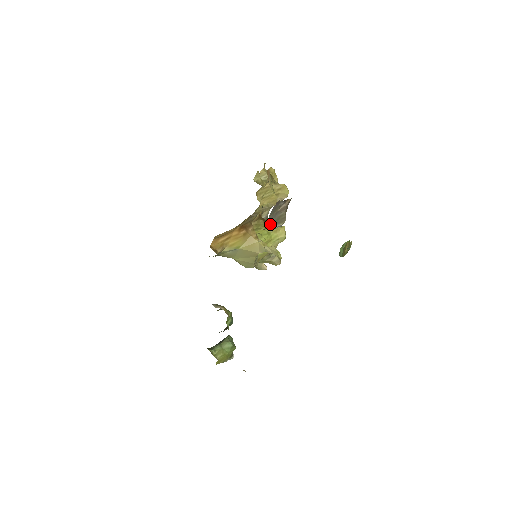
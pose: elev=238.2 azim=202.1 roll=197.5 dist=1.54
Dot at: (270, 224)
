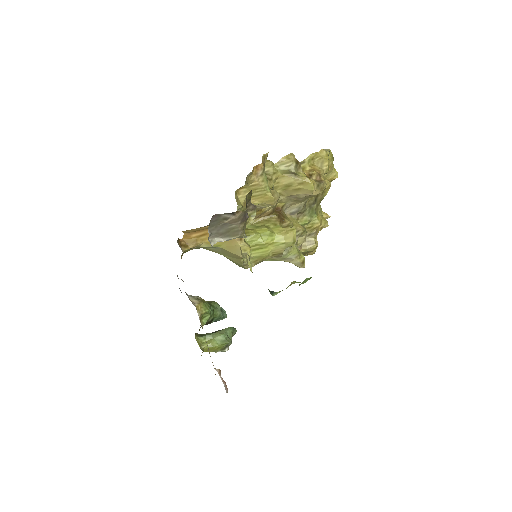
Dot at: (215, 236)
